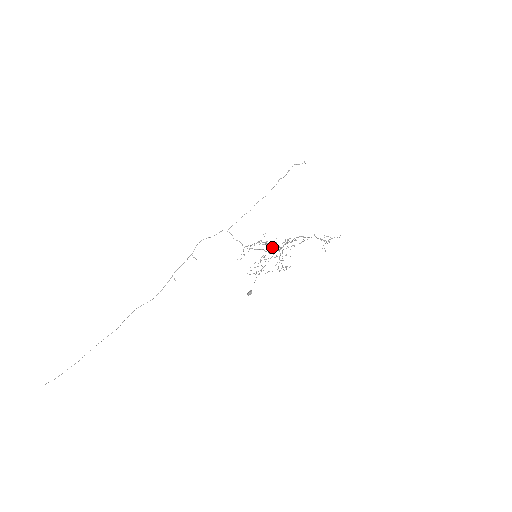
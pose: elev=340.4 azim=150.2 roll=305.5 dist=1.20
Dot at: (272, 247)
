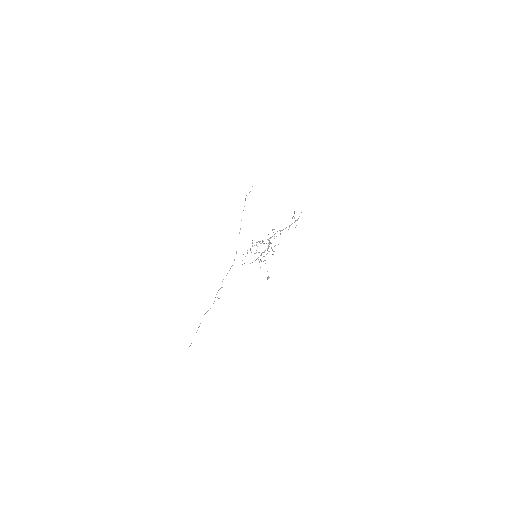
Dot at: occluded
